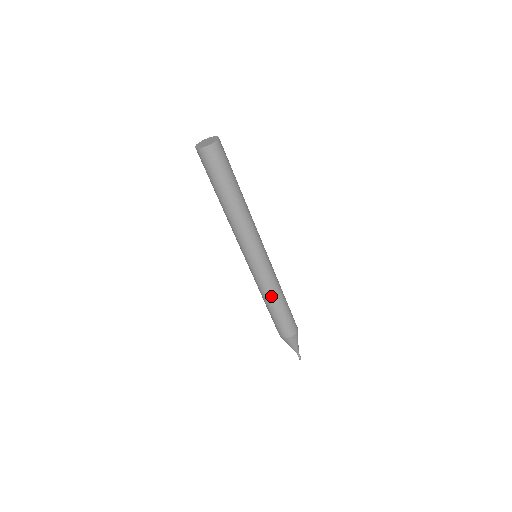
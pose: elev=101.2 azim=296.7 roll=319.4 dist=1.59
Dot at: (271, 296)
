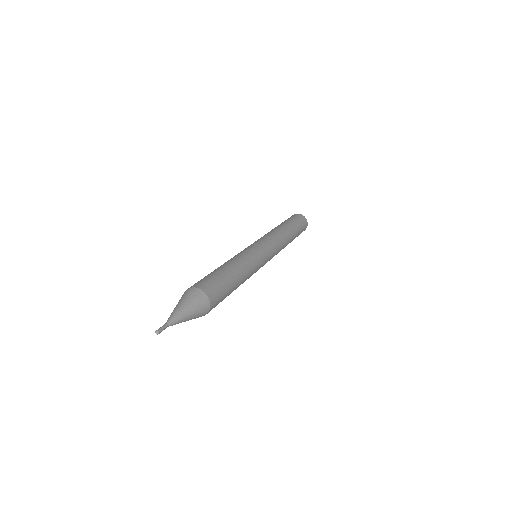
Dot at: (231, 260)
